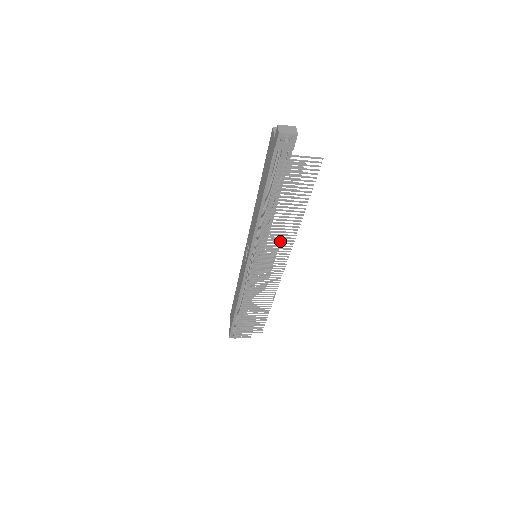
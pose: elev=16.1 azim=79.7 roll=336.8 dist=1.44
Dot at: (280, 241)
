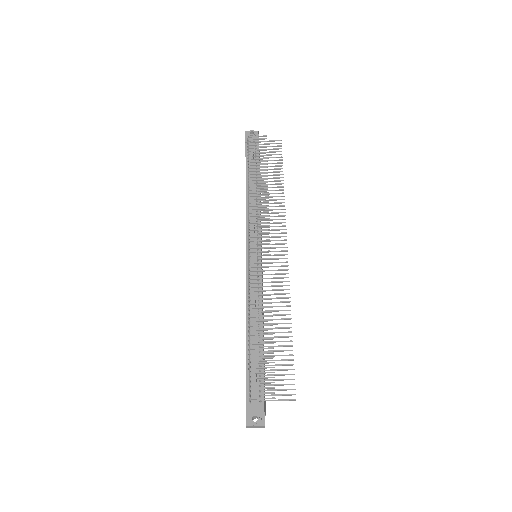
Dot at: (268, 205)
